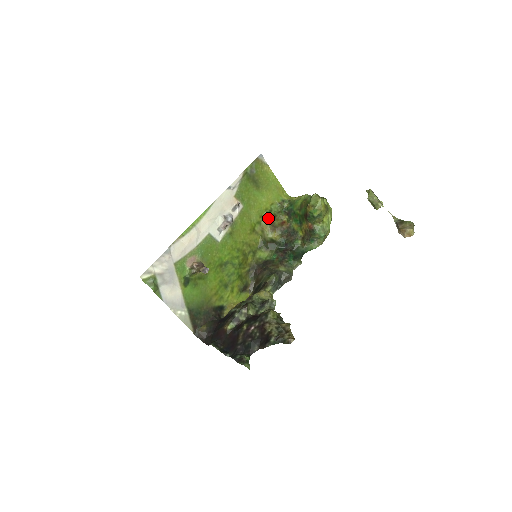
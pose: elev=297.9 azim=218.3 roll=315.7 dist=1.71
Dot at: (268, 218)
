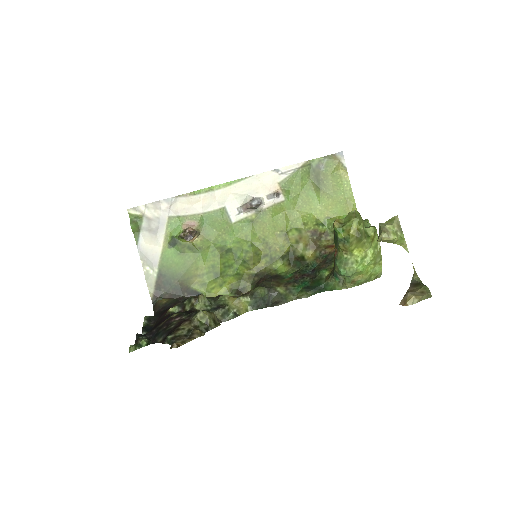
Dot at: (314, 231)
